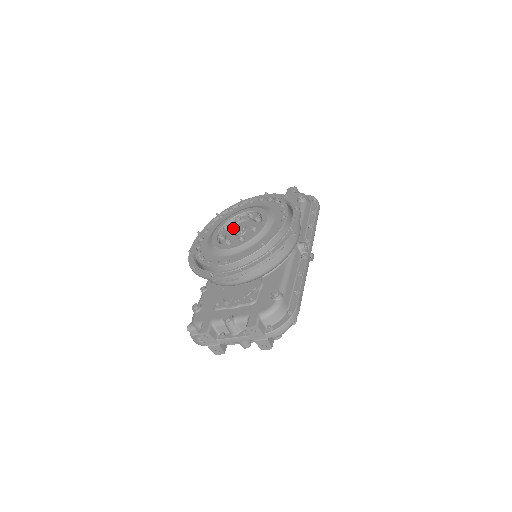
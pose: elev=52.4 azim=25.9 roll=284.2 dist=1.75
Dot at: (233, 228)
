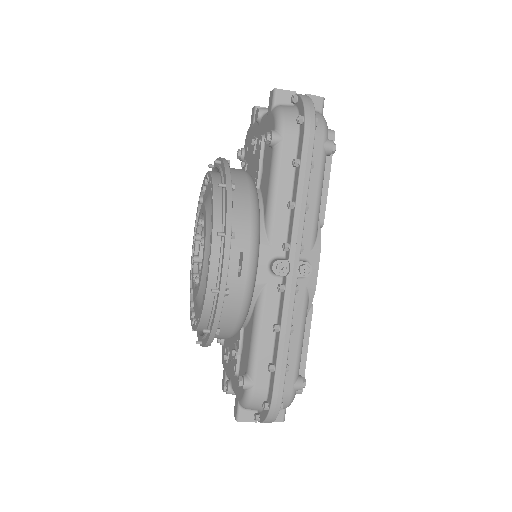
Dot at: occluded
